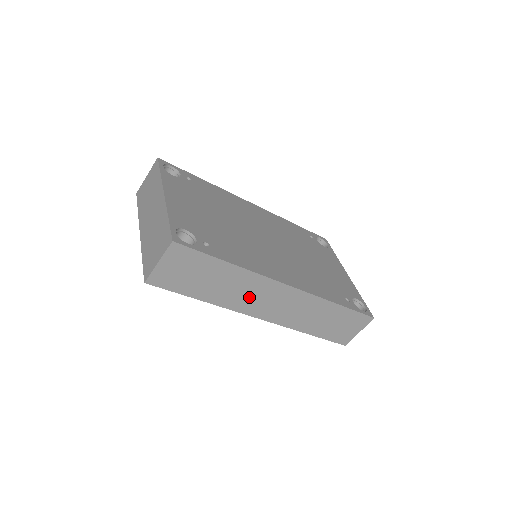
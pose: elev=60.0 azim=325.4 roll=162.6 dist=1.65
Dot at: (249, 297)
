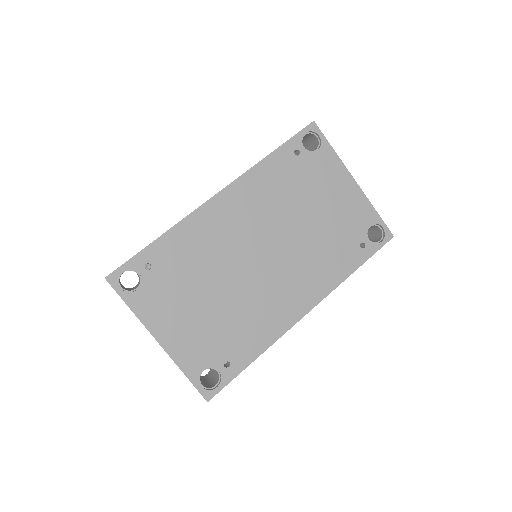
Dot at: occluded
